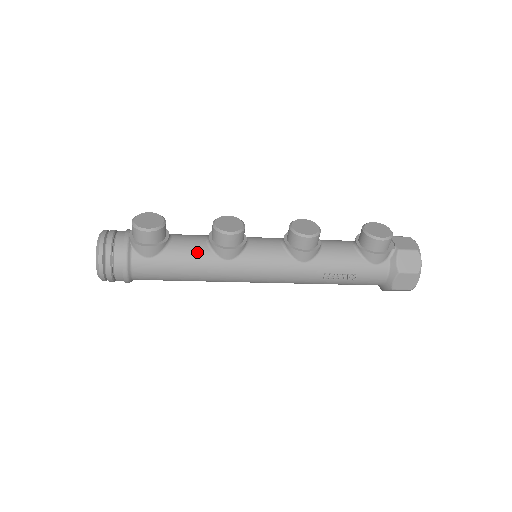
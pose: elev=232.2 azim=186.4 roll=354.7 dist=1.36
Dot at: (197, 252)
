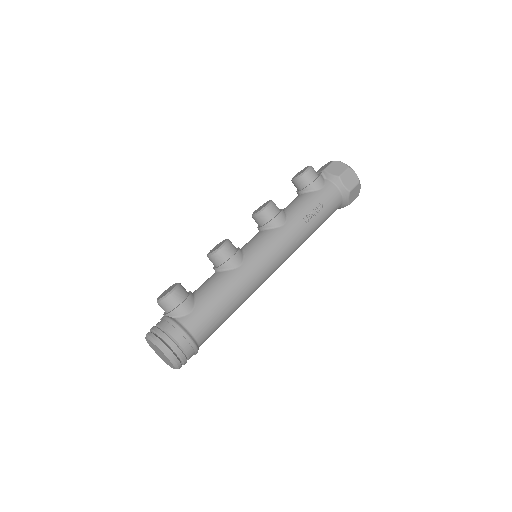
Dot at: (217, 280)
